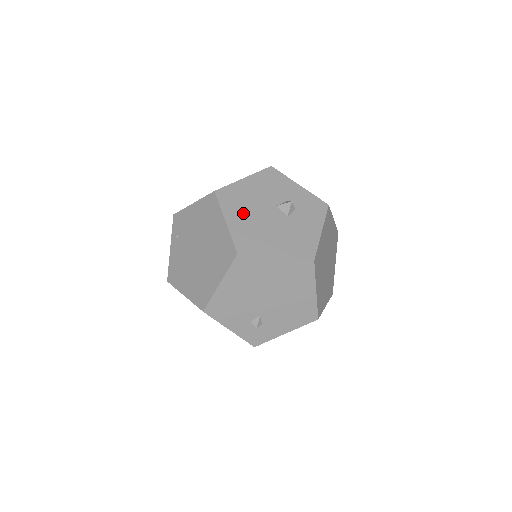
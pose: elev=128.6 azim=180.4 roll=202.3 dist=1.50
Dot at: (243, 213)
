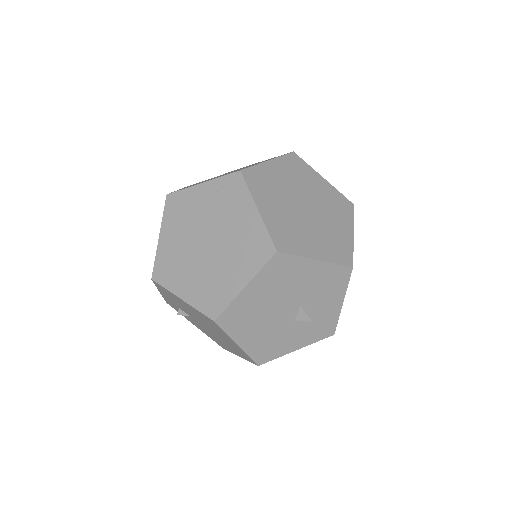
Dot at: (268, 292)
